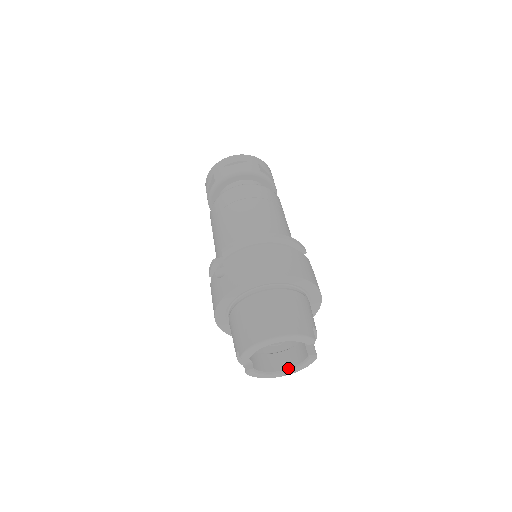
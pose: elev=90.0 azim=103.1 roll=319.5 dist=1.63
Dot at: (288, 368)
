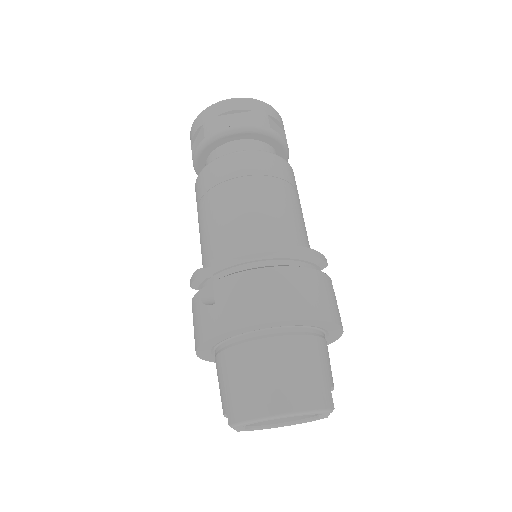
Dot at: (289, 421)
